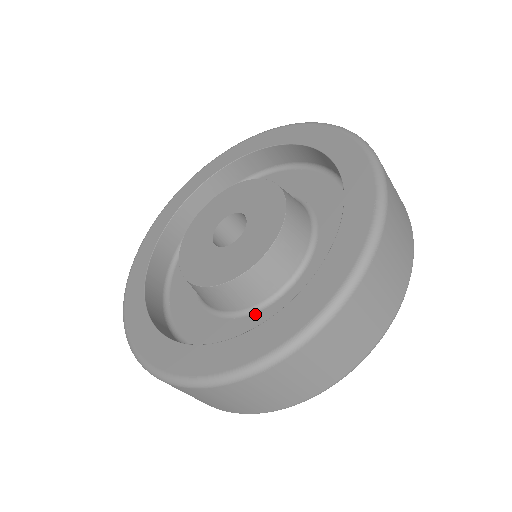
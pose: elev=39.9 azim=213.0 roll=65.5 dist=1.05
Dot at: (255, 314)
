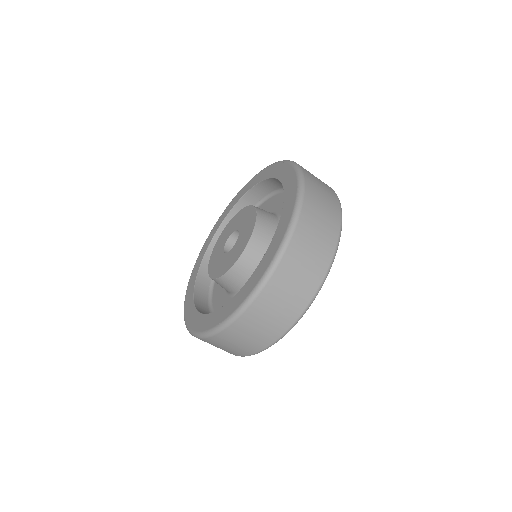
Dot at: occluded
